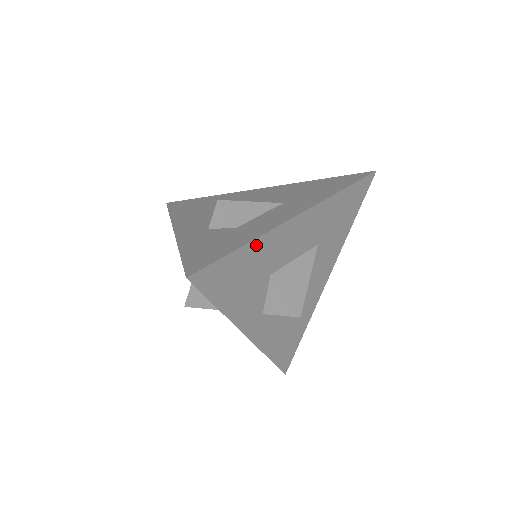
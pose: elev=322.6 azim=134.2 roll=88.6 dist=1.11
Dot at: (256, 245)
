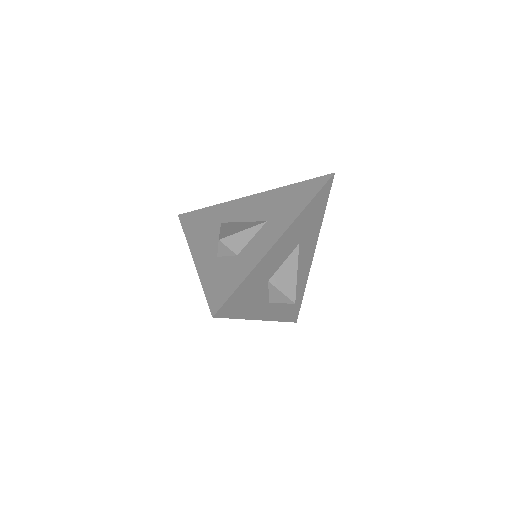
Dot at: (253, 274)
